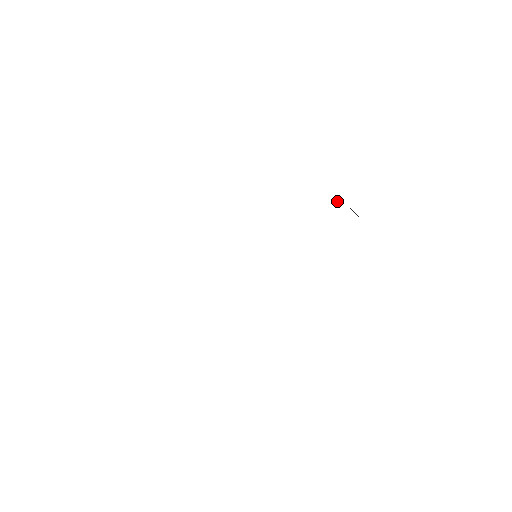
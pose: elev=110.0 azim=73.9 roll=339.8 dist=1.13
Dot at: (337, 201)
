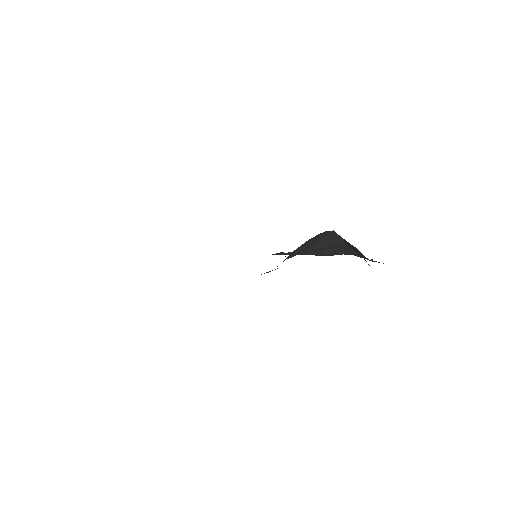
Dot at: (346, 249)
